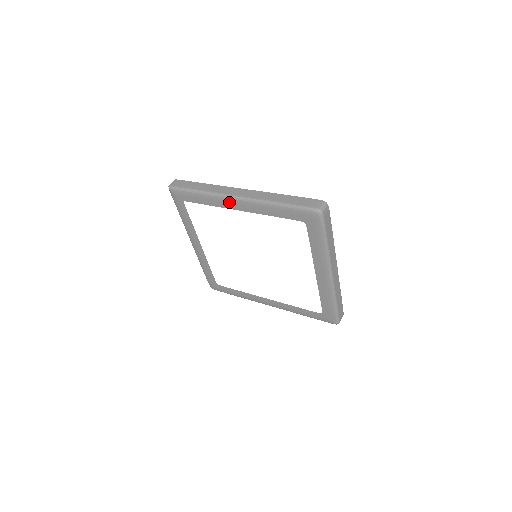
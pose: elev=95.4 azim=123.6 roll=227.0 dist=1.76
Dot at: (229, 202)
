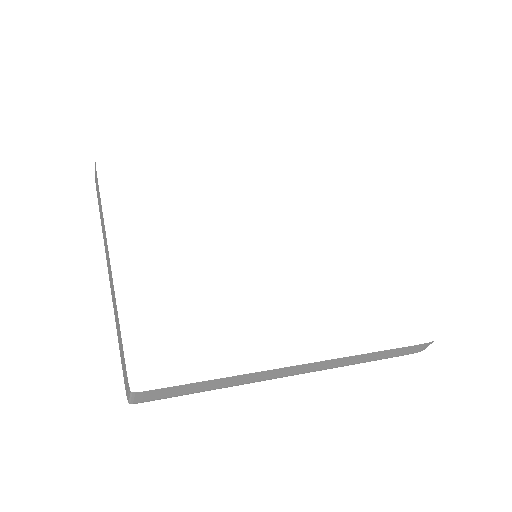
Dot at: occluded
